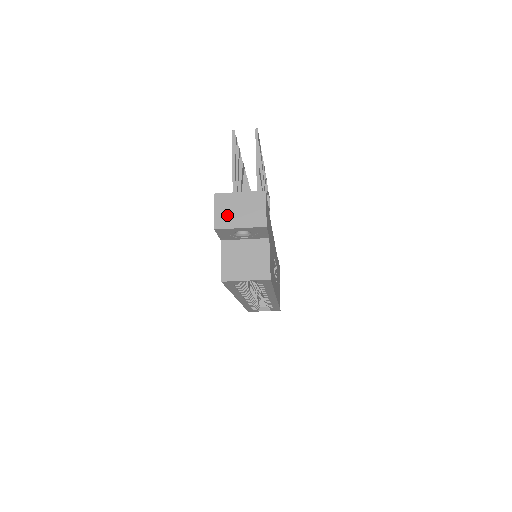
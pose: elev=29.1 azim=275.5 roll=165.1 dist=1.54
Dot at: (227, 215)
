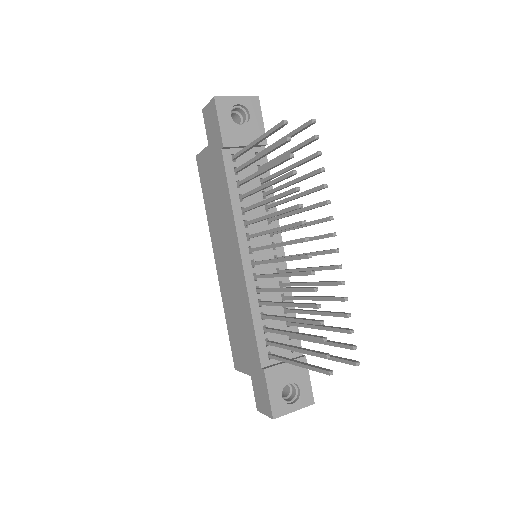
Dot at: occluded
